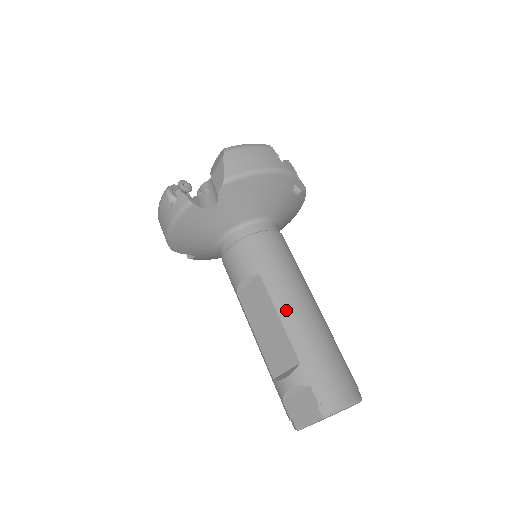
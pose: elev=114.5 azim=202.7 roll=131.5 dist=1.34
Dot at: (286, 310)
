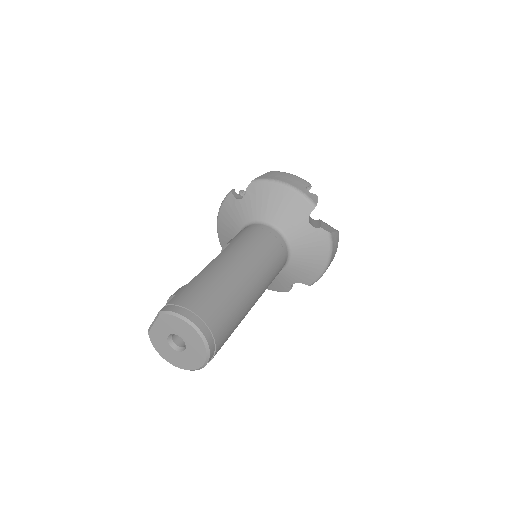
Dot at: (219, 259)
